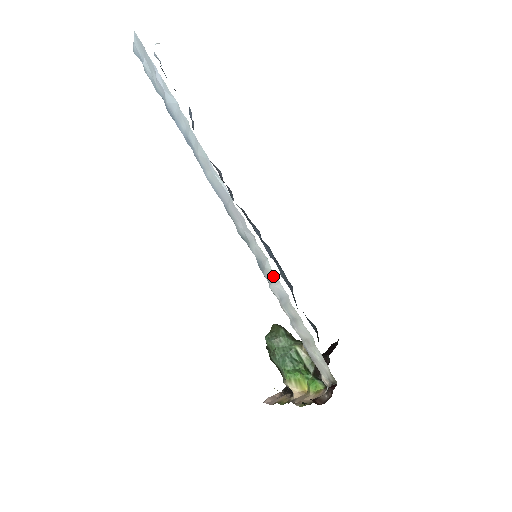
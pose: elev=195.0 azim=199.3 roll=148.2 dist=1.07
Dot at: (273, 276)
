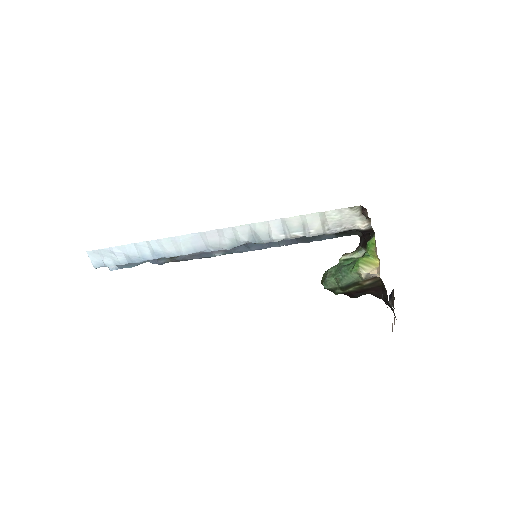
Dot at: (263, 227)
